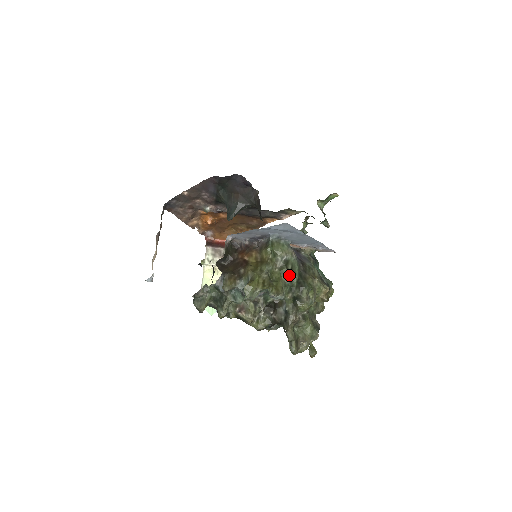
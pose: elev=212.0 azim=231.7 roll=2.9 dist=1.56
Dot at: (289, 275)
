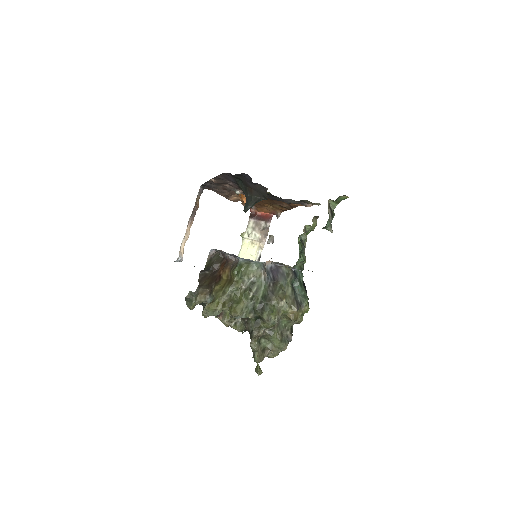
Dot at: (252, 297)
